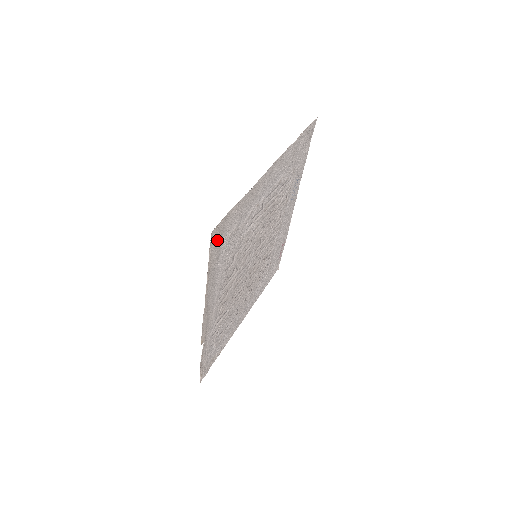
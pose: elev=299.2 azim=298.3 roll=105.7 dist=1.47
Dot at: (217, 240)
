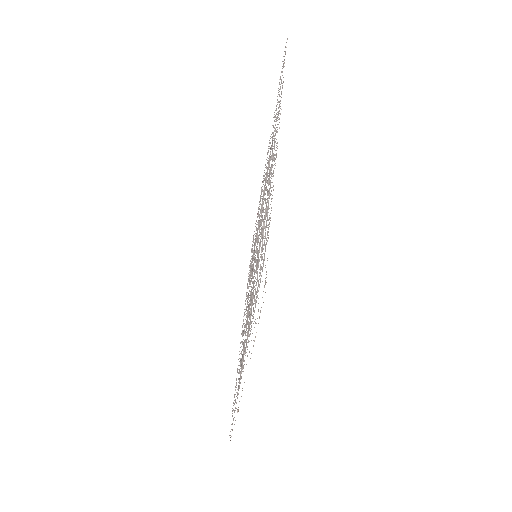
Dot at: occluded
